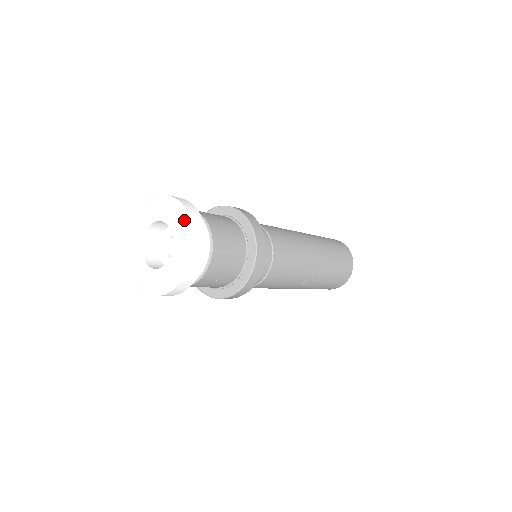
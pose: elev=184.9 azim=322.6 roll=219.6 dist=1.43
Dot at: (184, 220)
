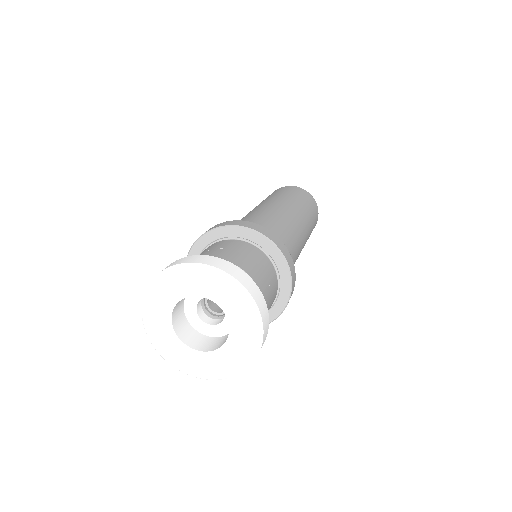
Dot at: (247, 357)
